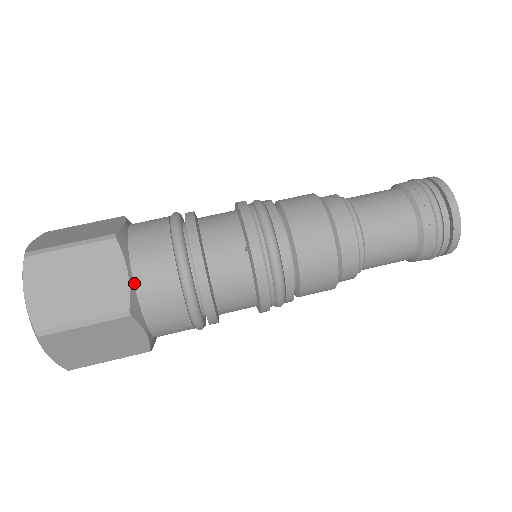
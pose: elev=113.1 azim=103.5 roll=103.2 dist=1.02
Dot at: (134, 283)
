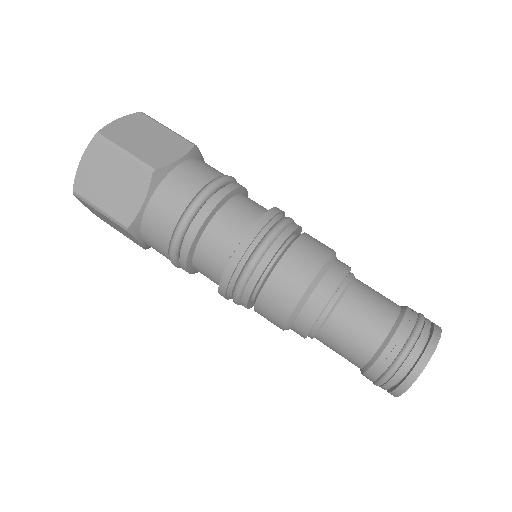
Dot at: (144, 213)
